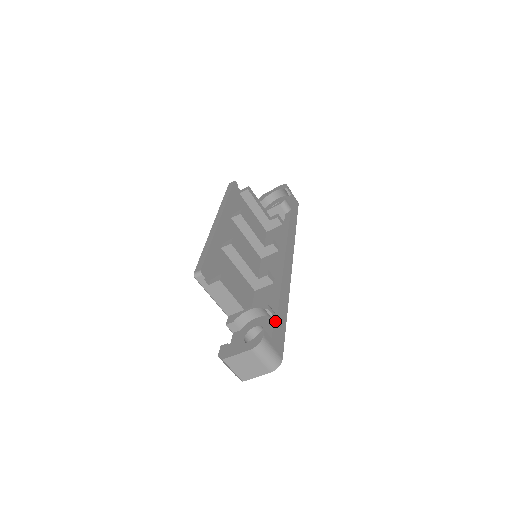
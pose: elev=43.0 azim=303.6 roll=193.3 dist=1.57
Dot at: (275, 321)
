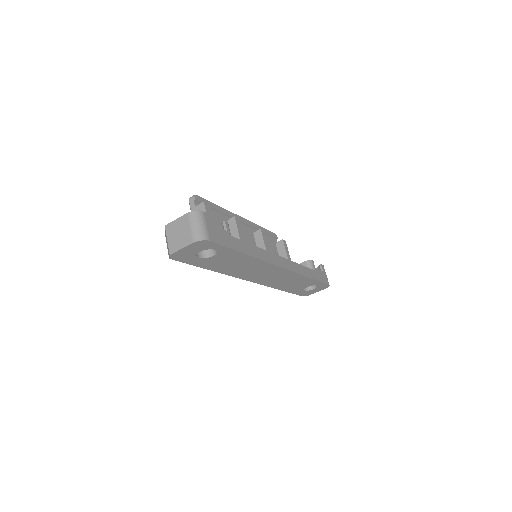
Dot at: (225, 232)
